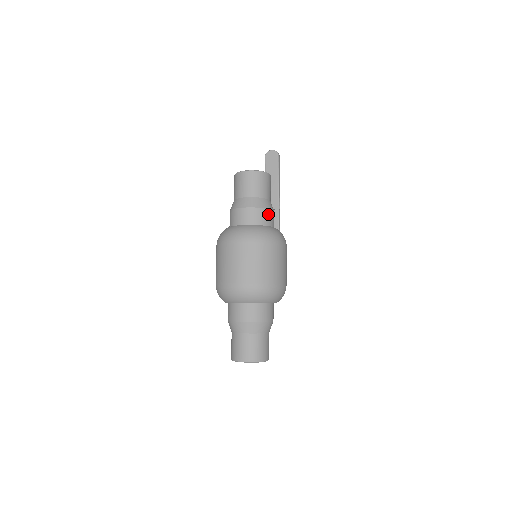
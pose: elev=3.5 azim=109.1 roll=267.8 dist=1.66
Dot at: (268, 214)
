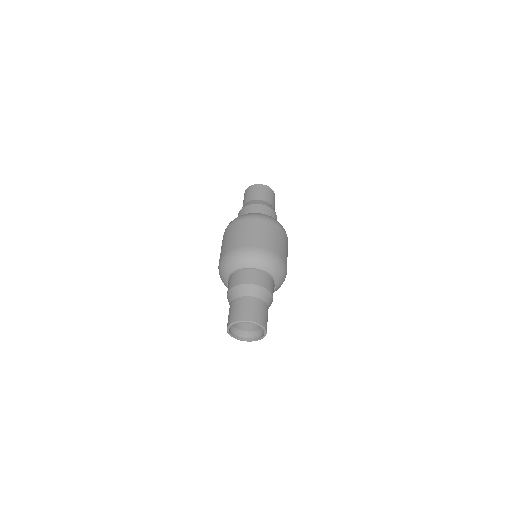
Dot at: (274, 215)
